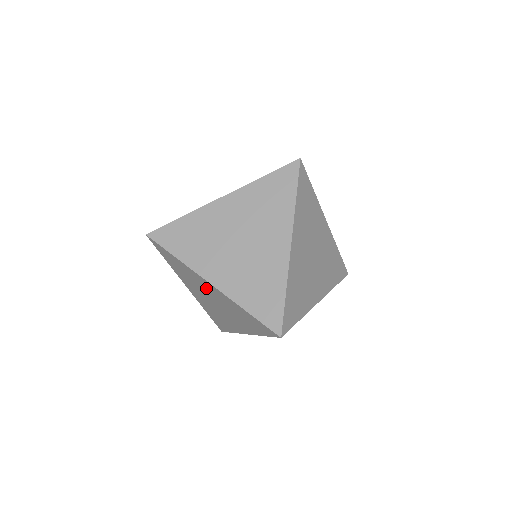
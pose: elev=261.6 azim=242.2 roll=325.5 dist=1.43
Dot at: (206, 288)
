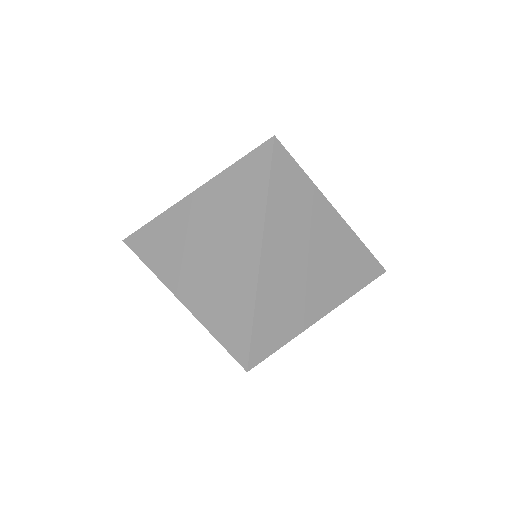
Dot at: occluded
